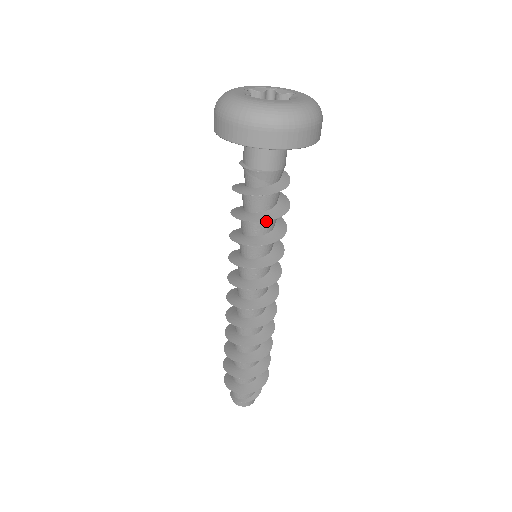
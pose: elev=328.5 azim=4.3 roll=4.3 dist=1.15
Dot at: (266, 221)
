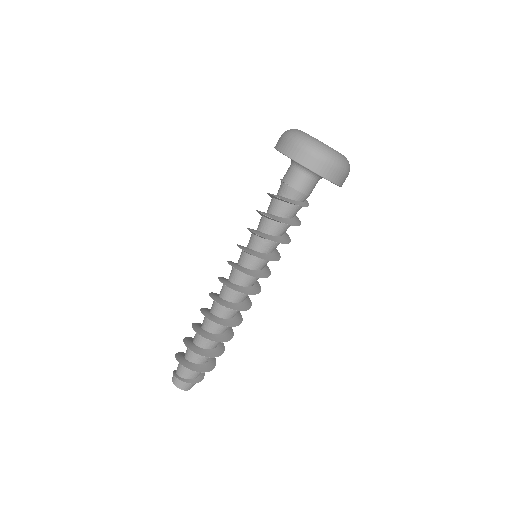
Dot at: (268, 221)
